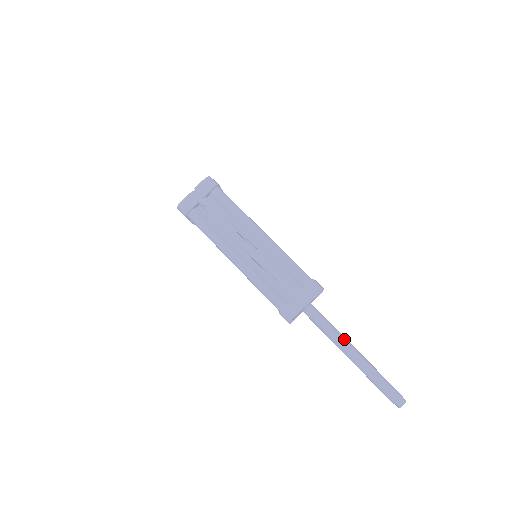
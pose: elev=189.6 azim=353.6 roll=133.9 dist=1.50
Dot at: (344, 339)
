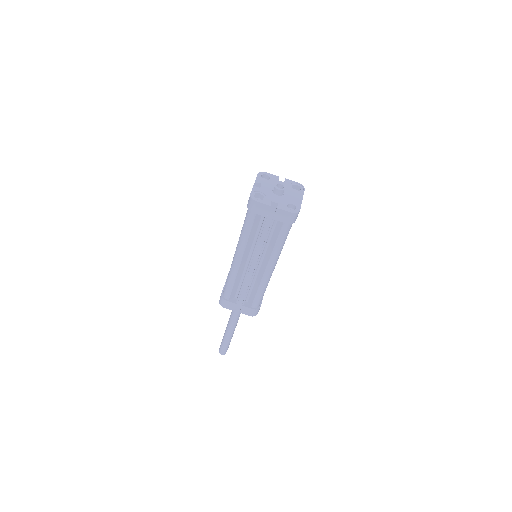
Dot at: (236, 323)
